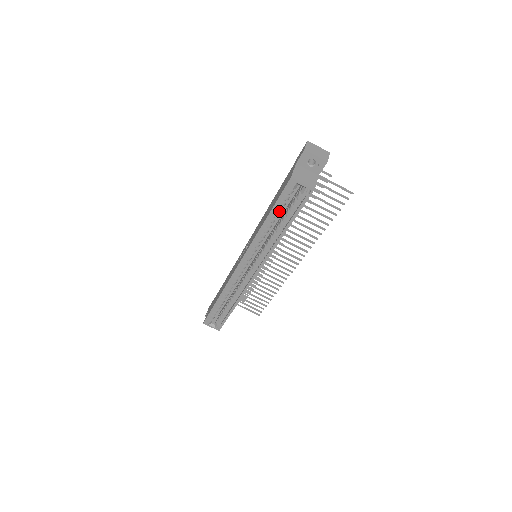
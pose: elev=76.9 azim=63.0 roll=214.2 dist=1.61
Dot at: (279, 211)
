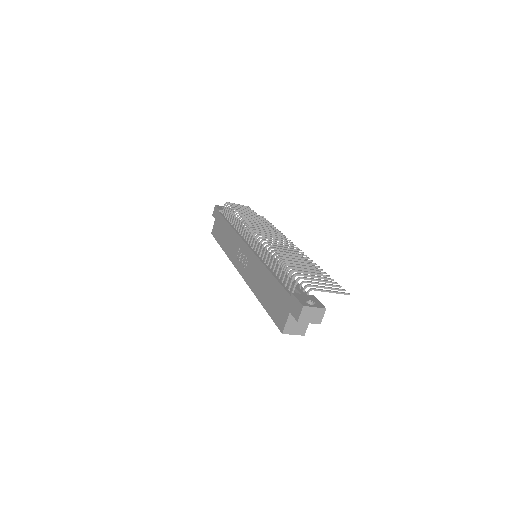
Dot at: occluded
